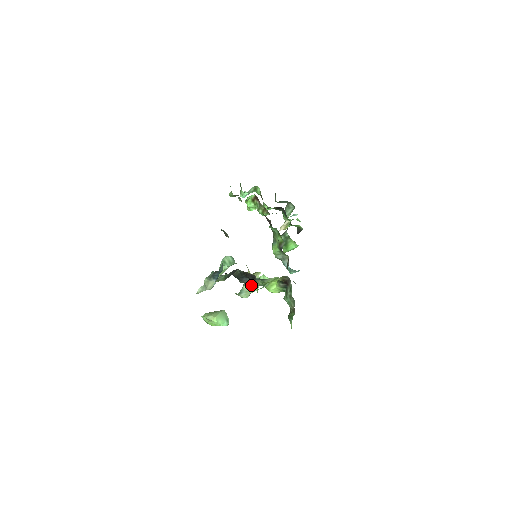
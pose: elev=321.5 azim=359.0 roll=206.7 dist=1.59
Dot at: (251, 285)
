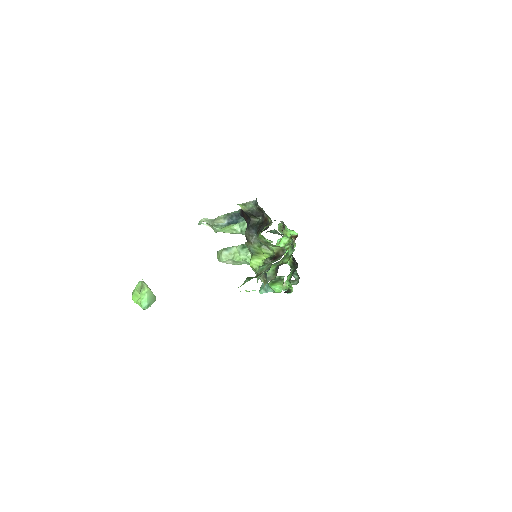
Dot at: (248, 242)
